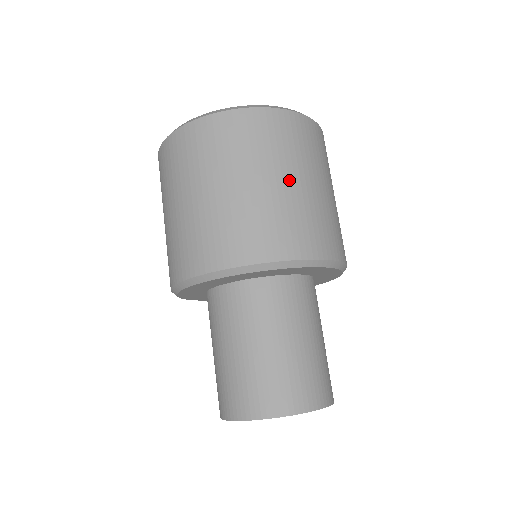
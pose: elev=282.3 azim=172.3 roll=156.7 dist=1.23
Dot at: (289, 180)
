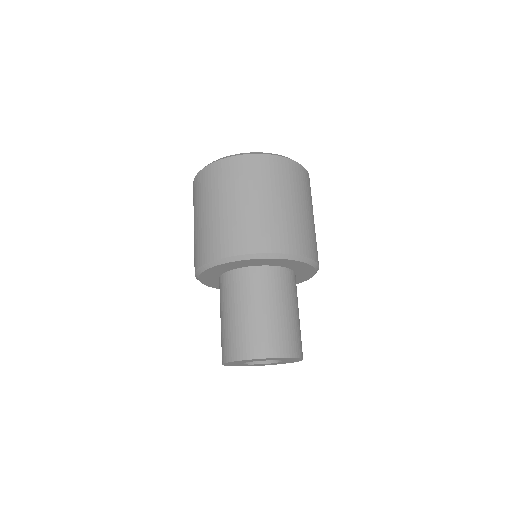
Dot at: (299, 206)
